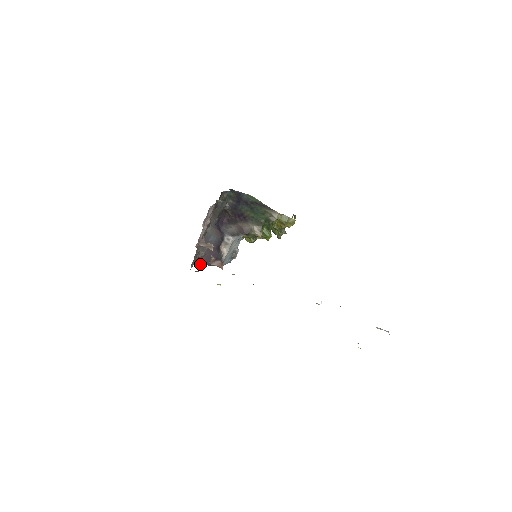
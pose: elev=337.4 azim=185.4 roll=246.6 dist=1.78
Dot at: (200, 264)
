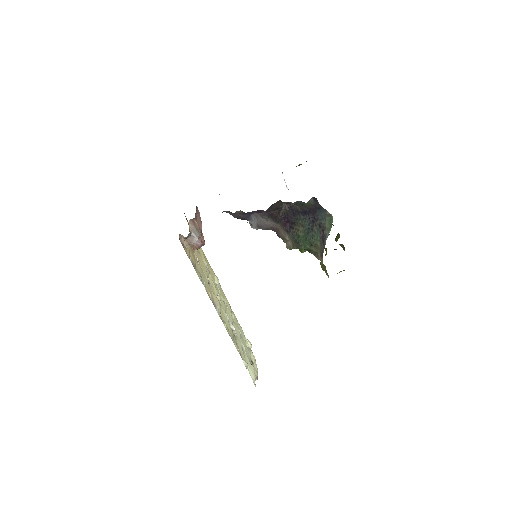
Dot at: occluded
